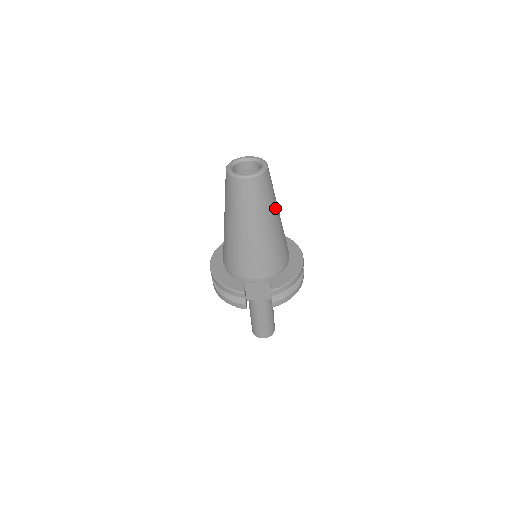
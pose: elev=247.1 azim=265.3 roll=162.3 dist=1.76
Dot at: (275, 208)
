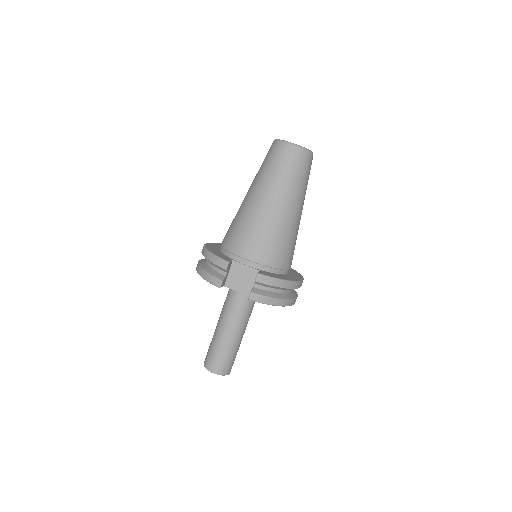
Dot at: (301, 198)
